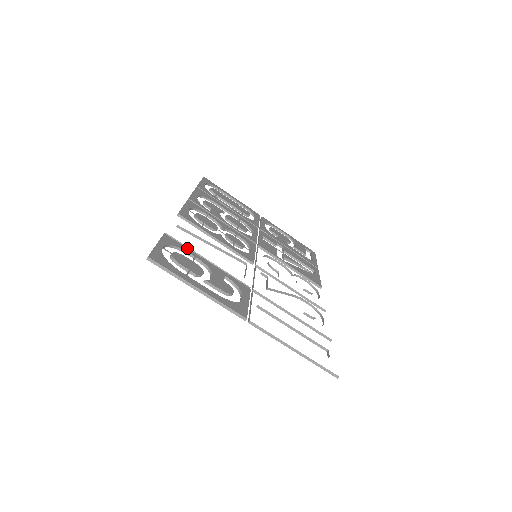
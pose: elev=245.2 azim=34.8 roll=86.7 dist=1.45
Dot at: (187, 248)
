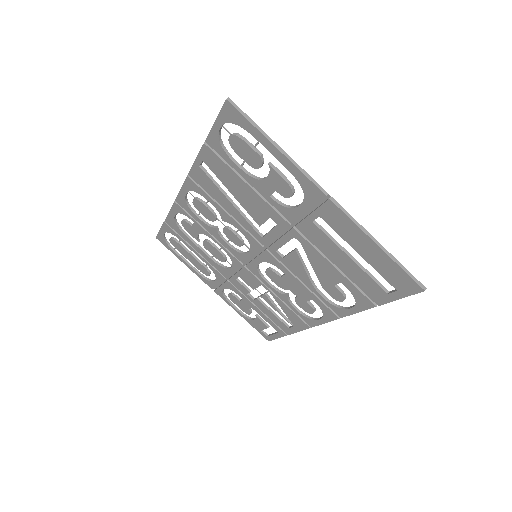
Dot at: (230, 160)
